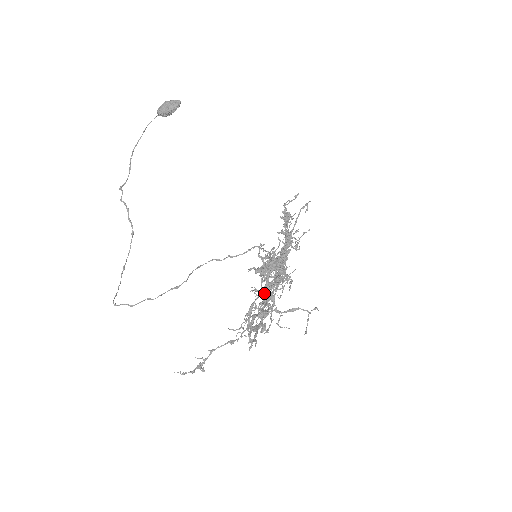
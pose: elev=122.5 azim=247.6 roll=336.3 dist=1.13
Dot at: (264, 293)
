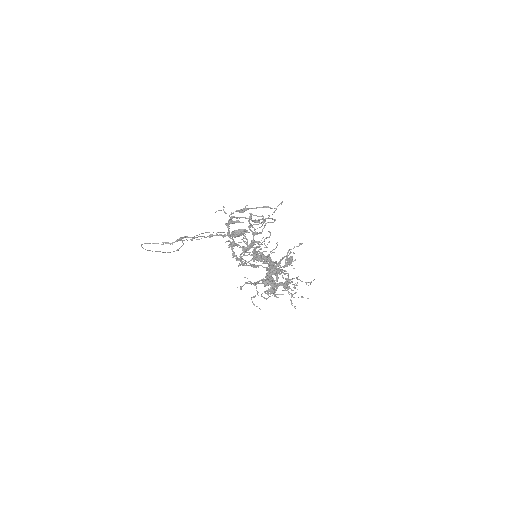
Dot at: occluded
